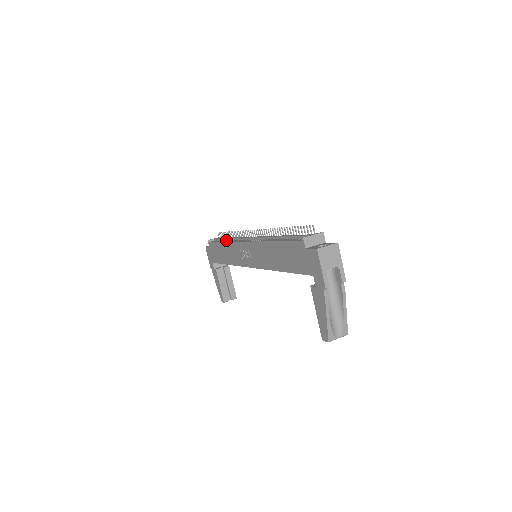
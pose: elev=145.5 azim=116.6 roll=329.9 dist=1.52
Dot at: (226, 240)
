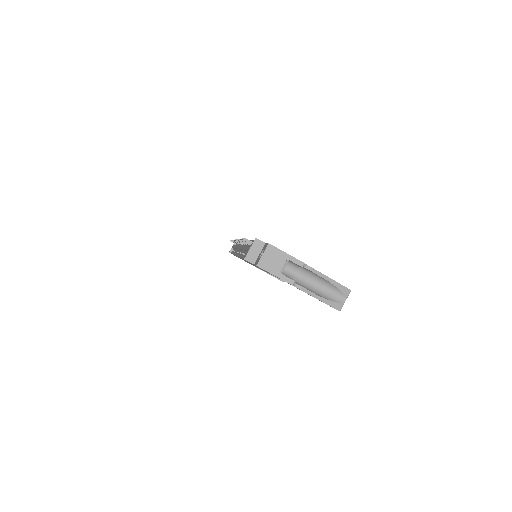
Dot at: (235, 249)
